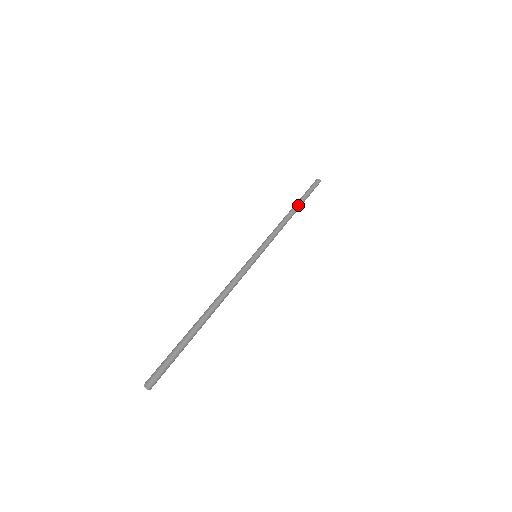
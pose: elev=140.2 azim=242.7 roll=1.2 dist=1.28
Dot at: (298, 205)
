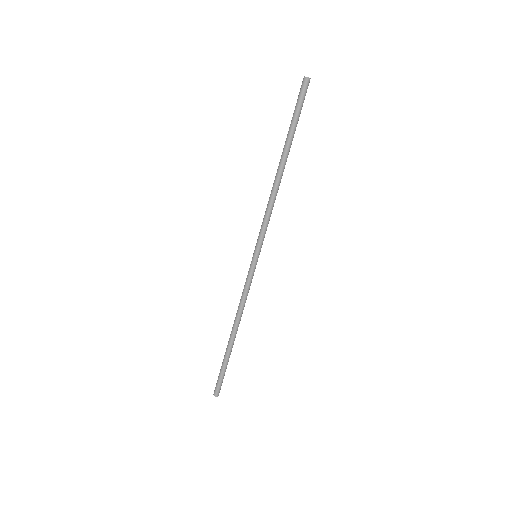
Dot at: (286, 156)
